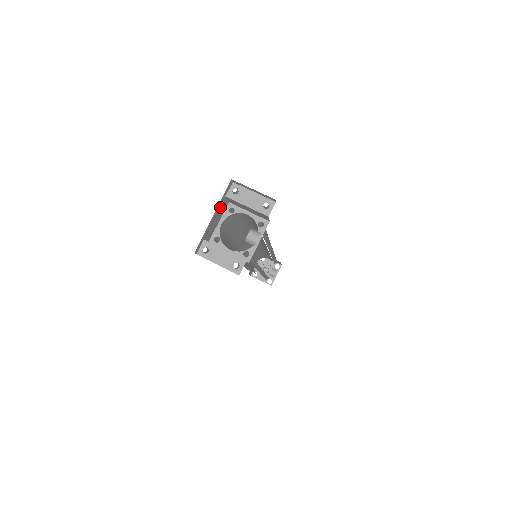
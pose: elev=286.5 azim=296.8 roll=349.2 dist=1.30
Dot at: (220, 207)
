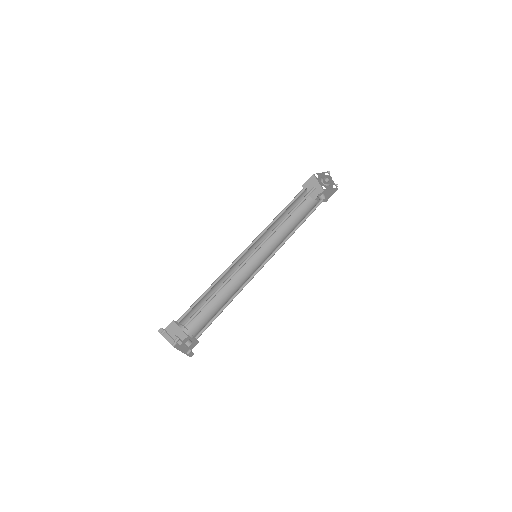
Dot at: occluded
